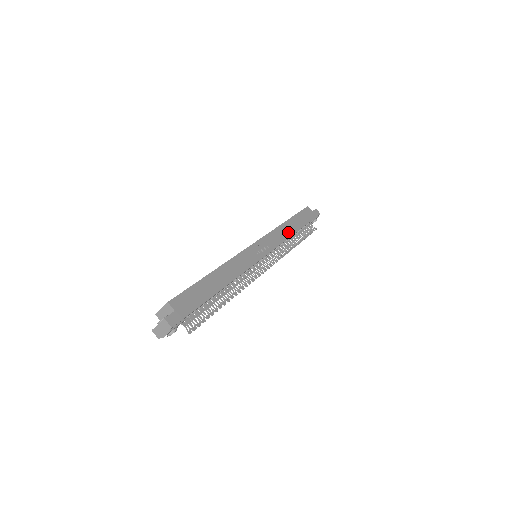
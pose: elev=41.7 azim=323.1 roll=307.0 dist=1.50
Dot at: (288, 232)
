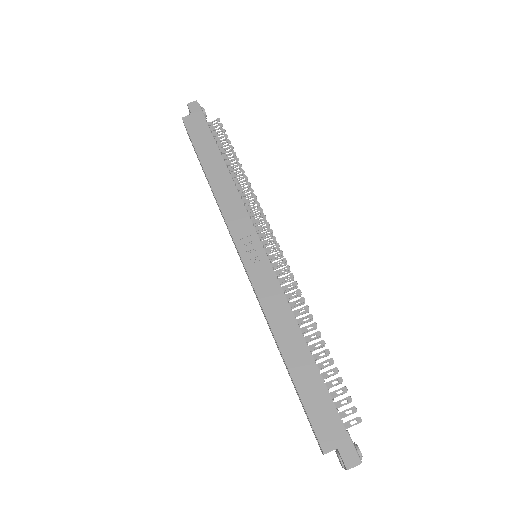
Dot at: (226, 184)
